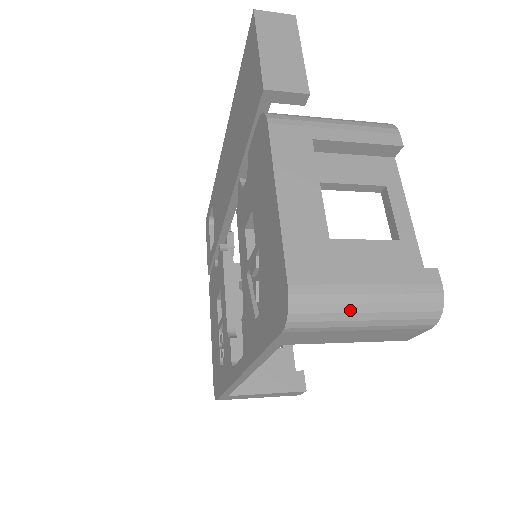
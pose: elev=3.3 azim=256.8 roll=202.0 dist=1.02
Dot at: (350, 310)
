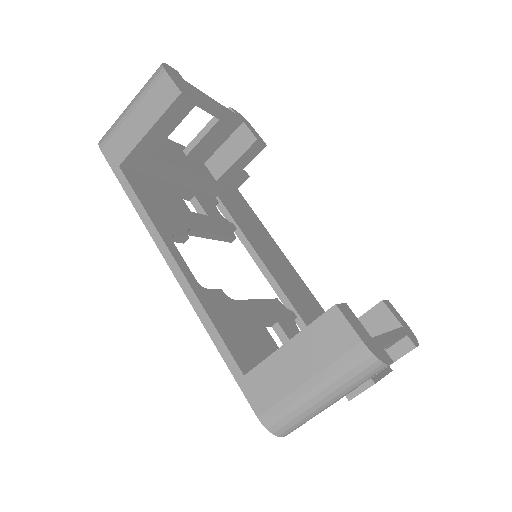
Dot at: (123, 113)
